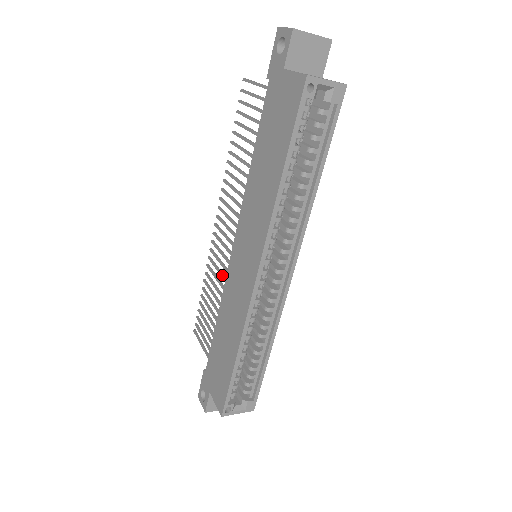
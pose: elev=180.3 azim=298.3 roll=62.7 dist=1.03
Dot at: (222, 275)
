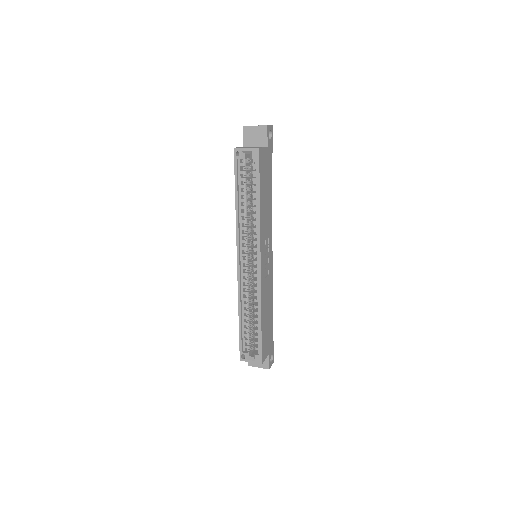
Dot at: occluded
